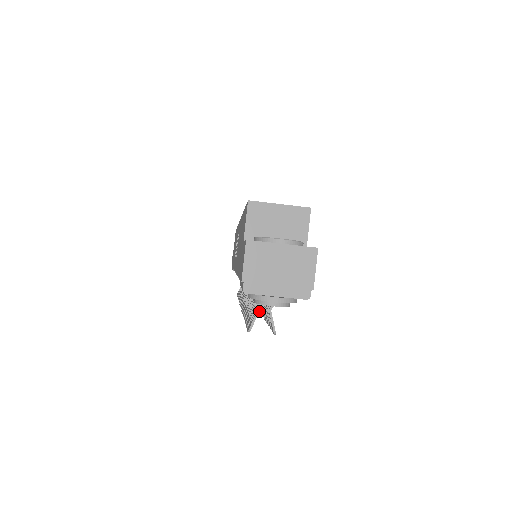
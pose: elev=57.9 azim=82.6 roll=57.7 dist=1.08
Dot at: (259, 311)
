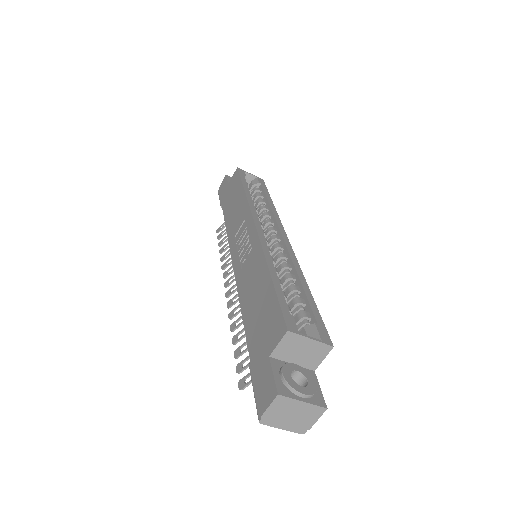
Dot at: occluded
